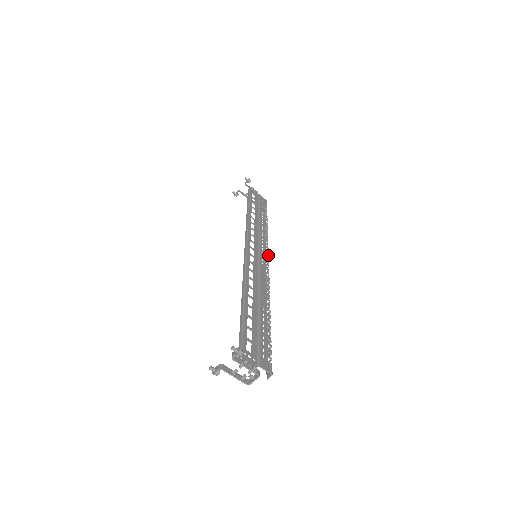
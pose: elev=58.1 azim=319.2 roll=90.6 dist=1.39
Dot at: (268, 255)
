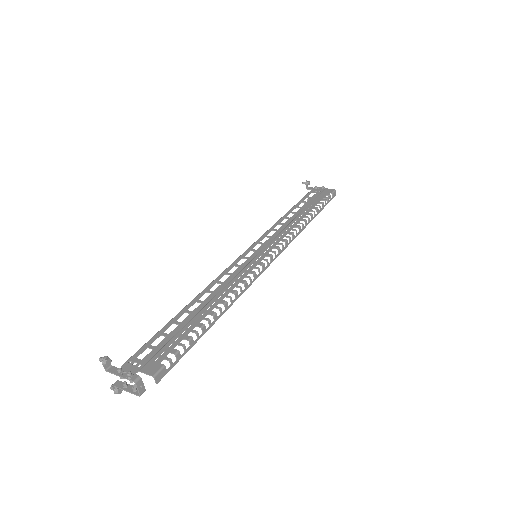
Dot at: (277, 248)
